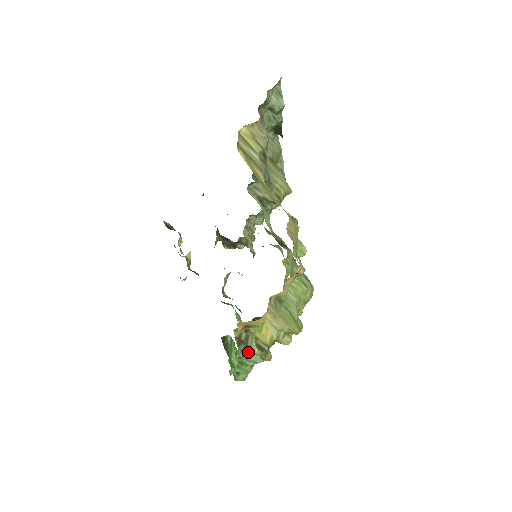
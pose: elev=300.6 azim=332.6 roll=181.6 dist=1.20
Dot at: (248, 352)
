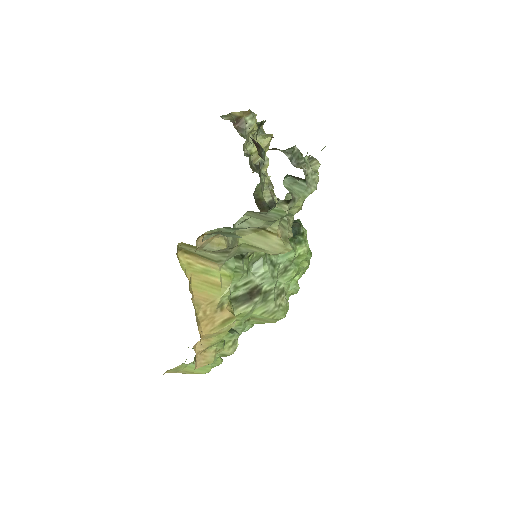
Dot at: occluded
